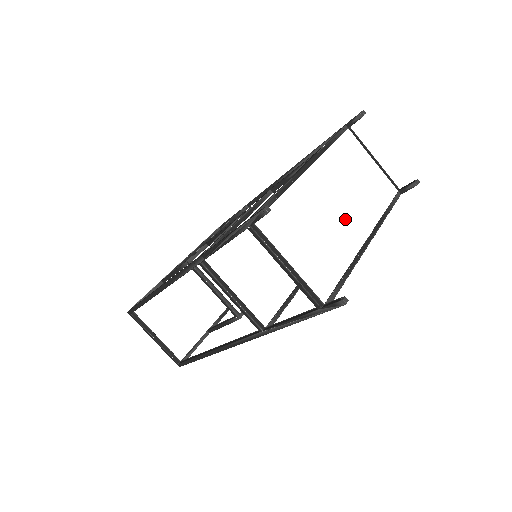
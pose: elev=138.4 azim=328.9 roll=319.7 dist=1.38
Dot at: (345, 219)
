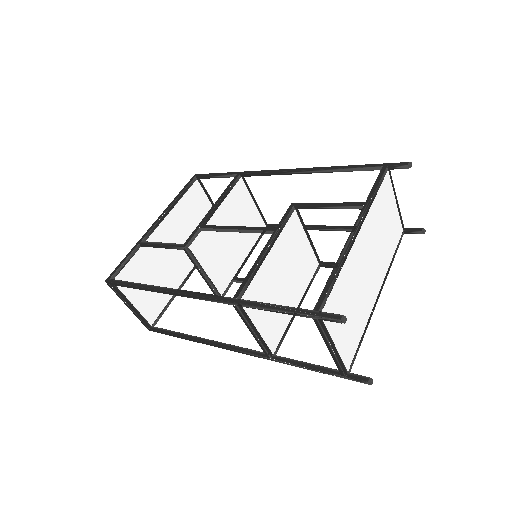
Dot at: (371, 279)
